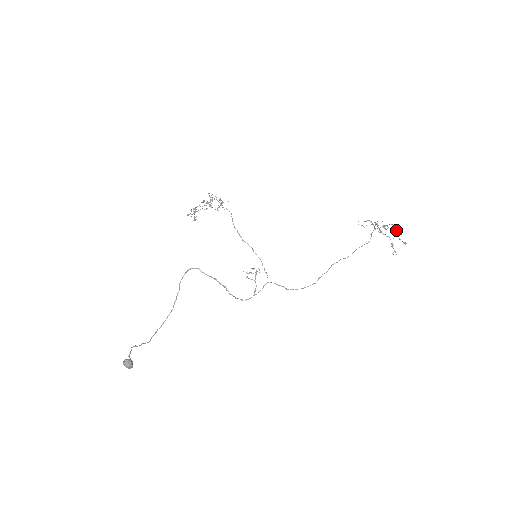
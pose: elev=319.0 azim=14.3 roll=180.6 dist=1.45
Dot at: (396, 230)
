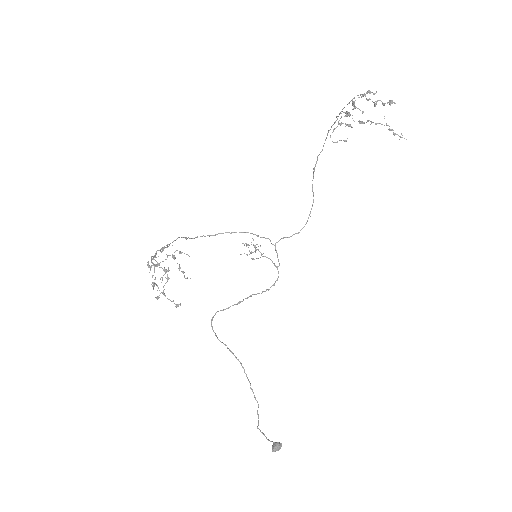
Dot at: occluded
